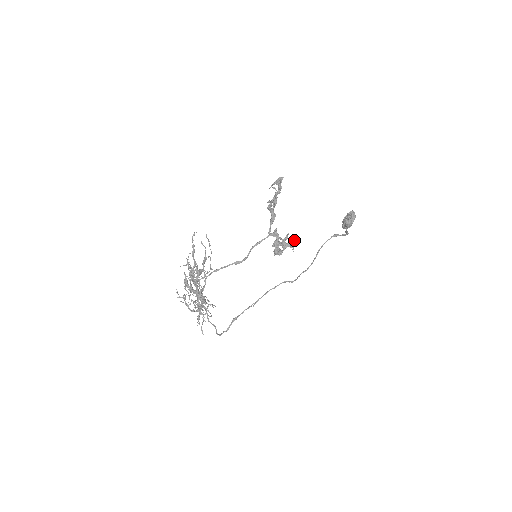
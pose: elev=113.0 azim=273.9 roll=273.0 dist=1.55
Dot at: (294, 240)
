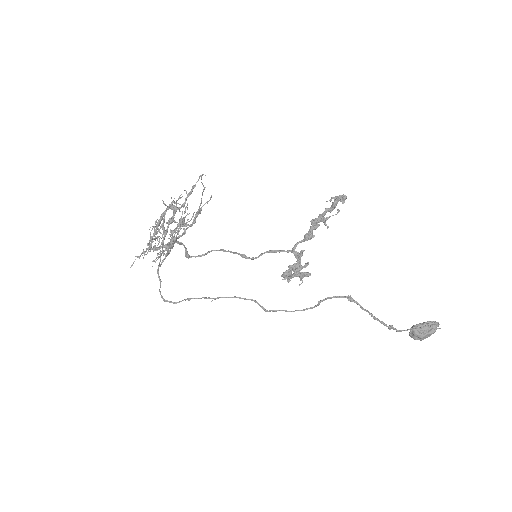
Dot at: (307, 272)
